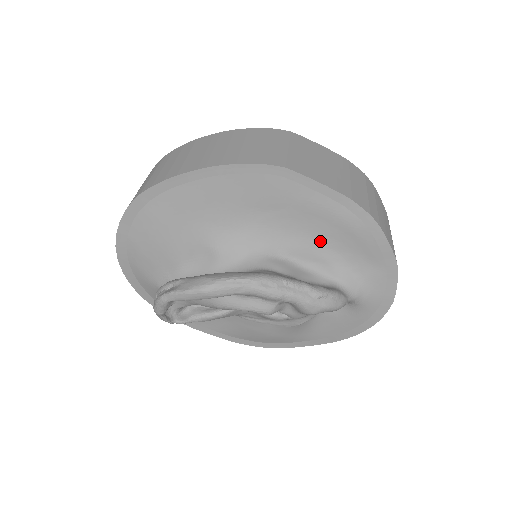
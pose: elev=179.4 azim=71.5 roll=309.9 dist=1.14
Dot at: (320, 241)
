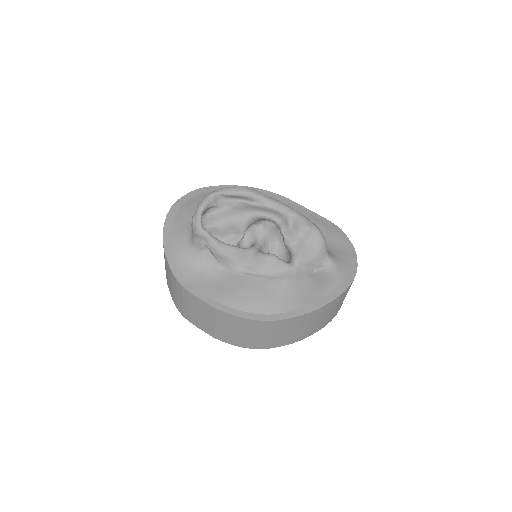
Dot at: occluded
